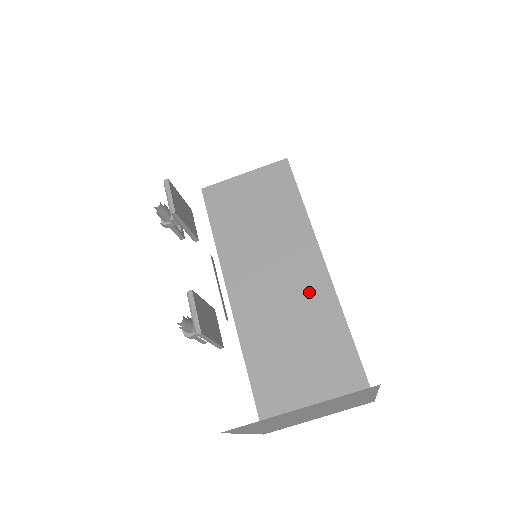
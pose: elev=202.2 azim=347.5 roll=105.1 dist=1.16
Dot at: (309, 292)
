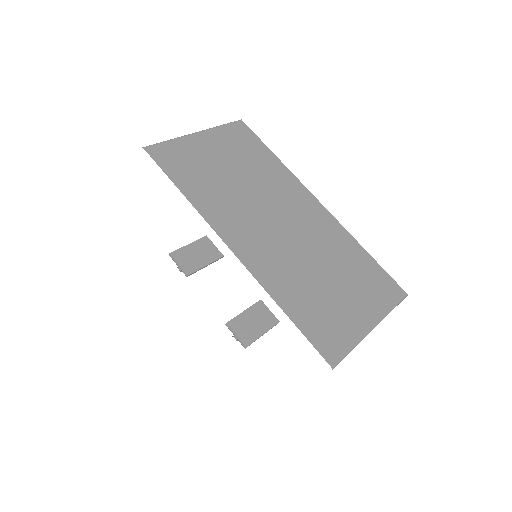
Dot at: occluded
